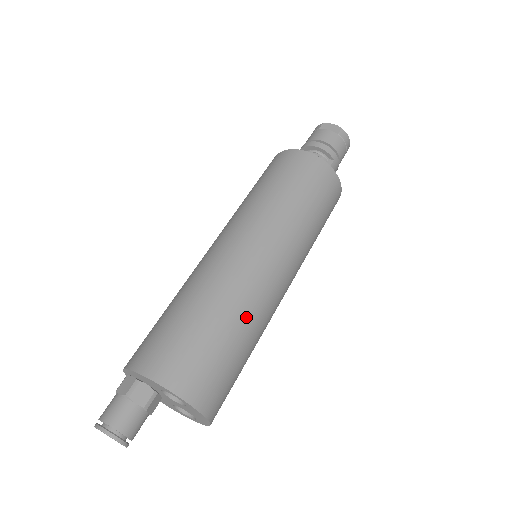
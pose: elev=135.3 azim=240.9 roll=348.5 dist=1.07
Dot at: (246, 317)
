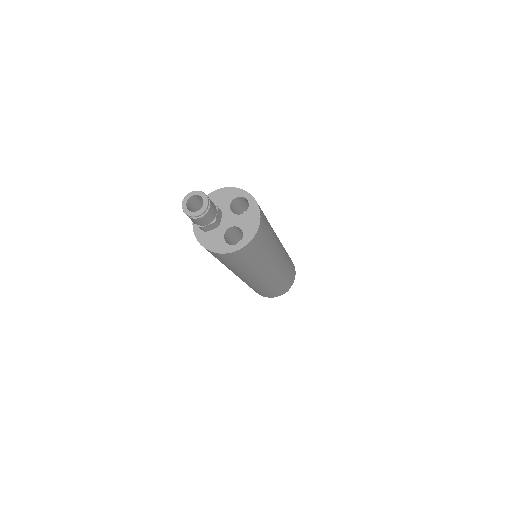
Dot at: occluded
